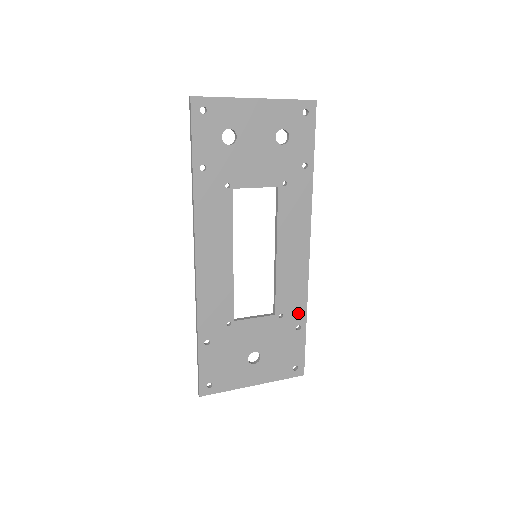
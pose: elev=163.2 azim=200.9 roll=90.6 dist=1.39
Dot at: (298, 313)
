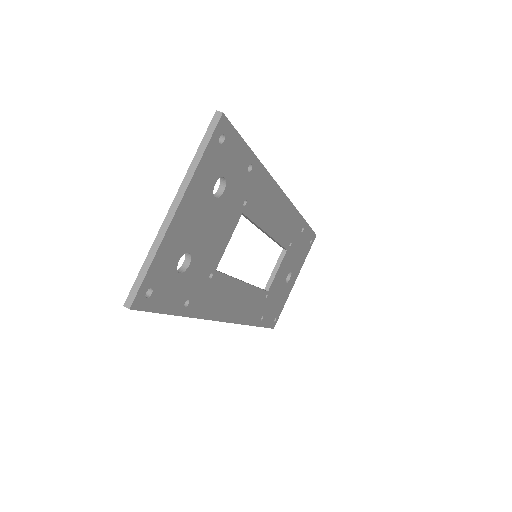
Dot at: (298, 227)
